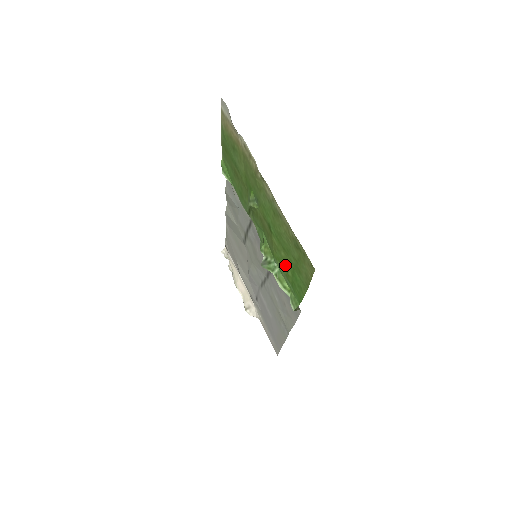
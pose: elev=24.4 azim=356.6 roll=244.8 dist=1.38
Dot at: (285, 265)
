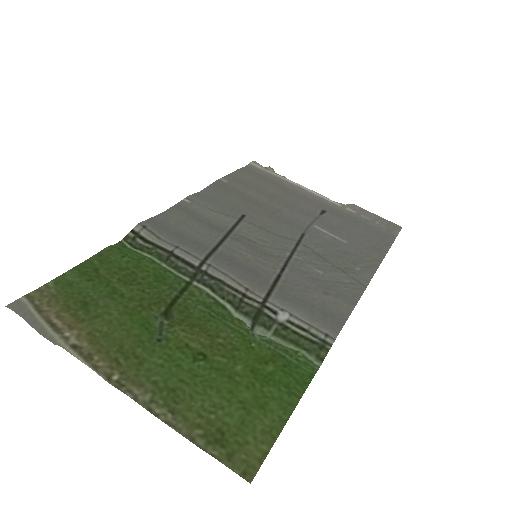
Dot at: (257, 362)
